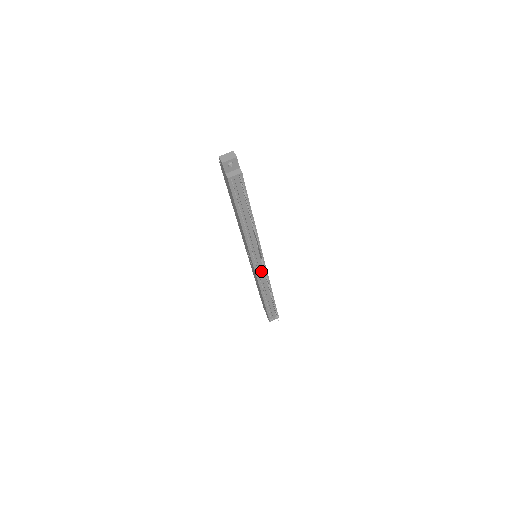
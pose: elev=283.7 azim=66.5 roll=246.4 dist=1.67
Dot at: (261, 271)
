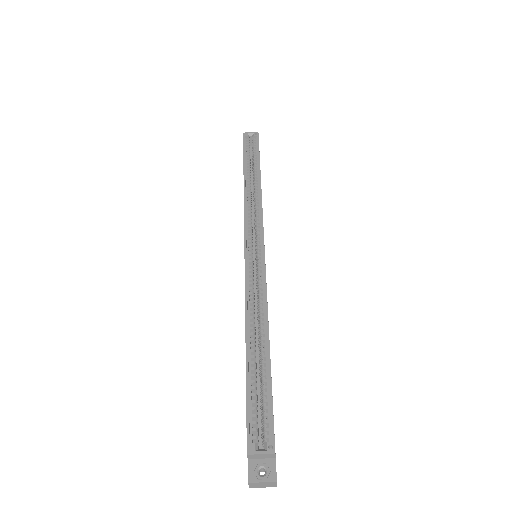
Dot at: occluded
